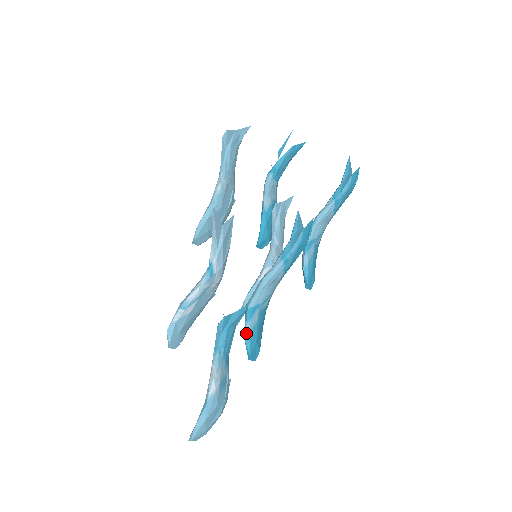
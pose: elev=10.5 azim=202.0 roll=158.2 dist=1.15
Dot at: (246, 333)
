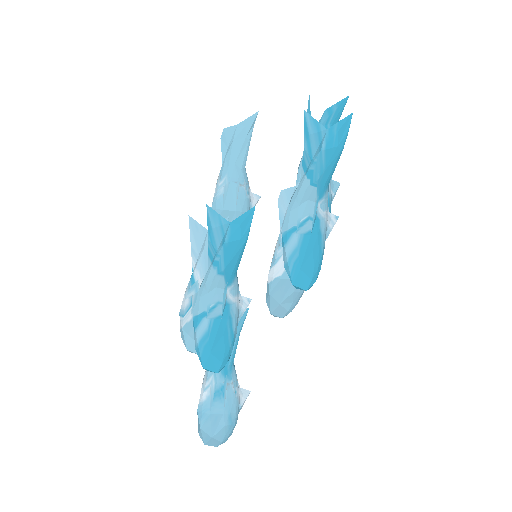
Dot at: (195, 343)
